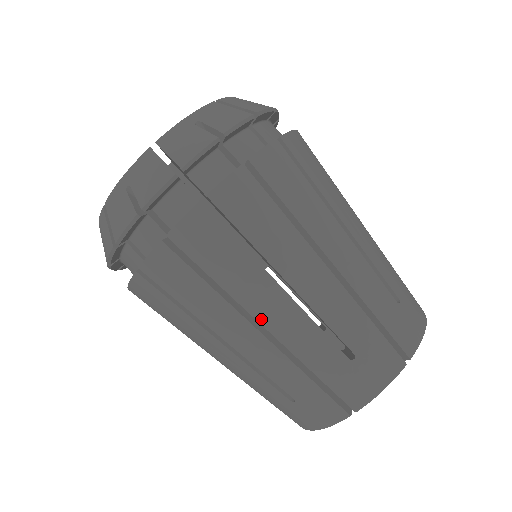
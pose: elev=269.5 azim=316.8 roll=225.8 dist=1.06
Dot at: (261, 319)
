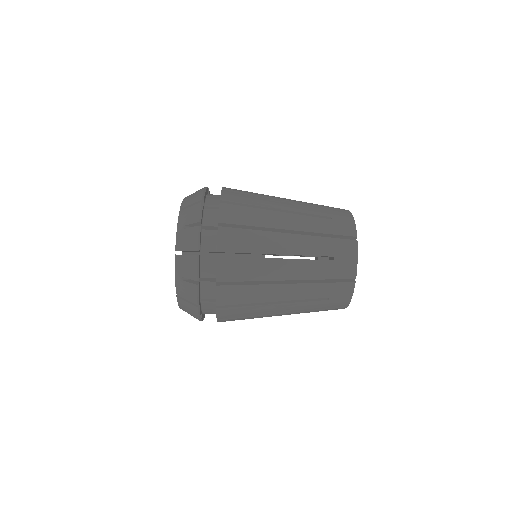
Dot at: (283, 278)
